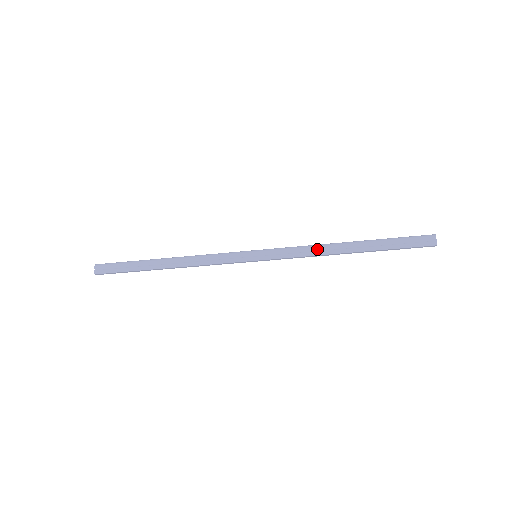
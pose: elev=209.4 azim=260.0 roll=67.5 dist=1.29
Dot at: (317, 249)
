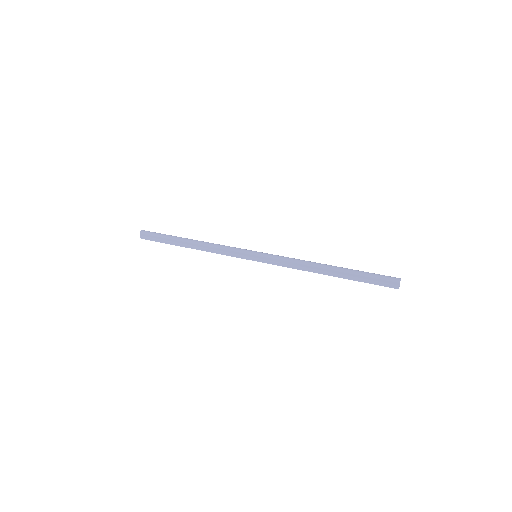
Dot at: (302, 266)
